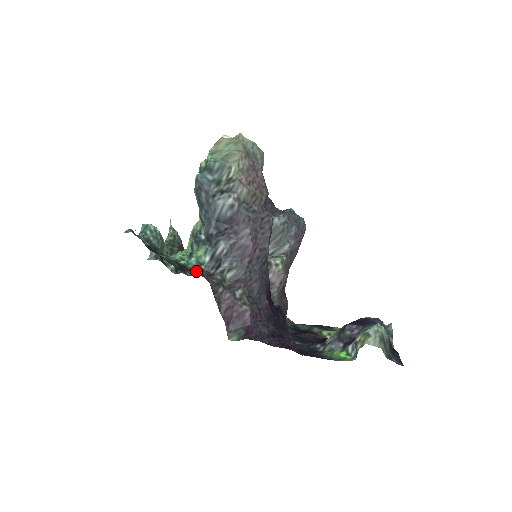
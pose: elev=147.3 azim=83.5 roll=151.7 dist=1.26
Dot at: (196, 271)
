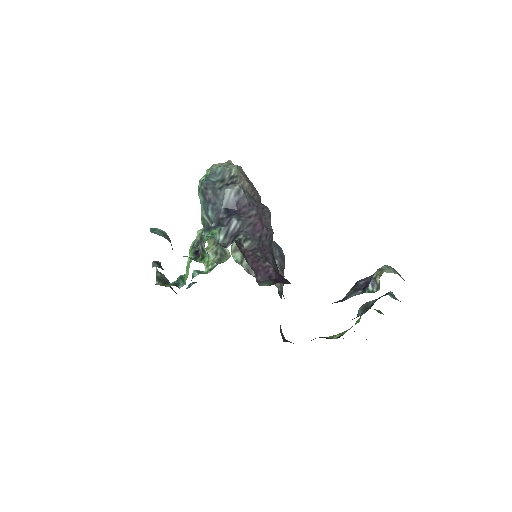
Dot at: (207, 260)
